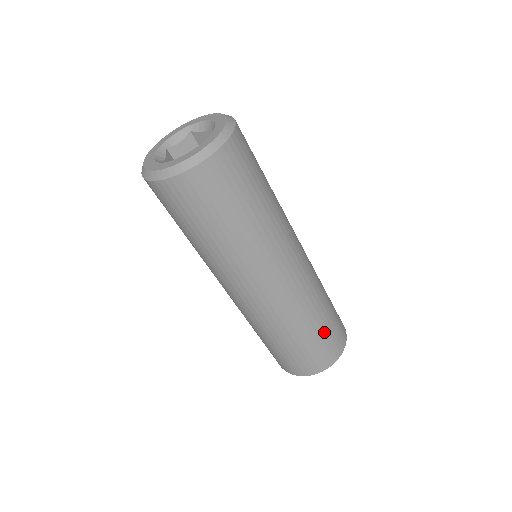
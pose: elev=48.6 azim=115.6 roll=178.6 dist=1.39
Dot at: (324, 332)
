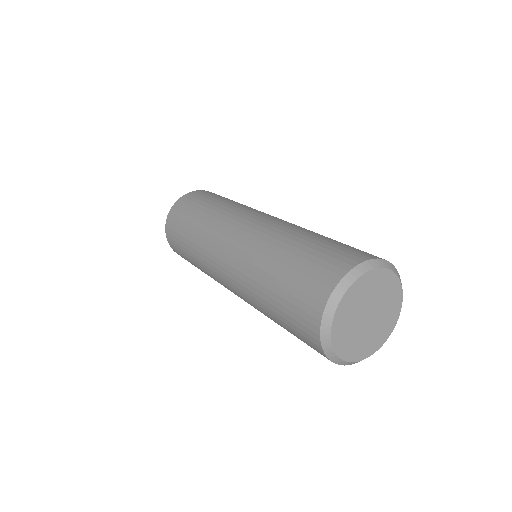
Dot at: (324, 243)
